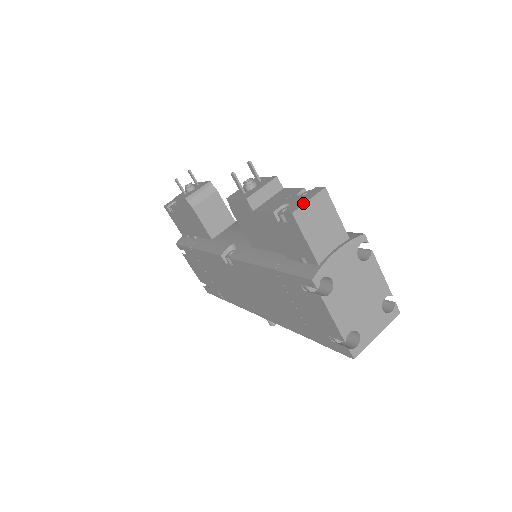
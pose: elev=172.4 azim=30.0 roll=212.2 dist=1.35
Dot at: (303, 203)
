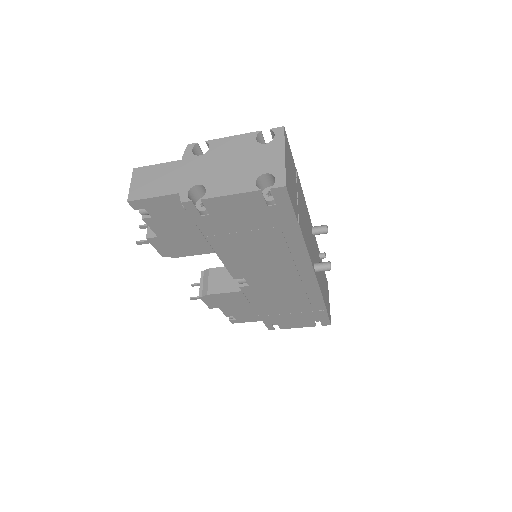
Dot at: (129, 190)
